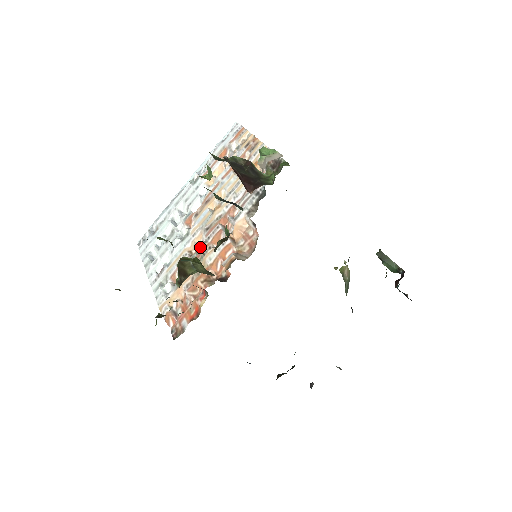
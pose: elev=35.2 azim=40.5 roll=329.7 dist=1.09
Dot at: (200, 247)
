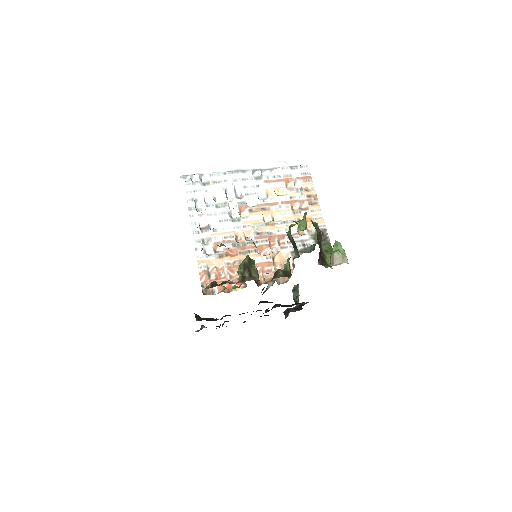
Dot at: (248, 243)
